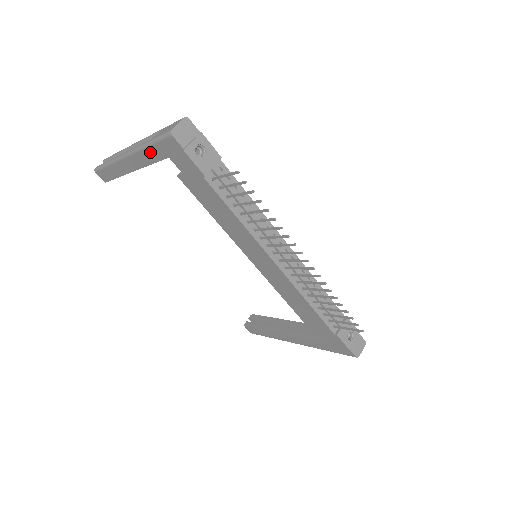
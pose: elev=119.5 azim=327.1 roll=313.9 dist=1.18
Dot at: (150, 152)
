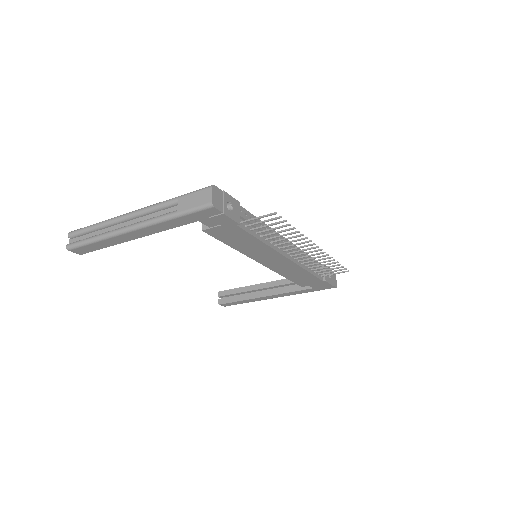
Dot at: (174, 222)
